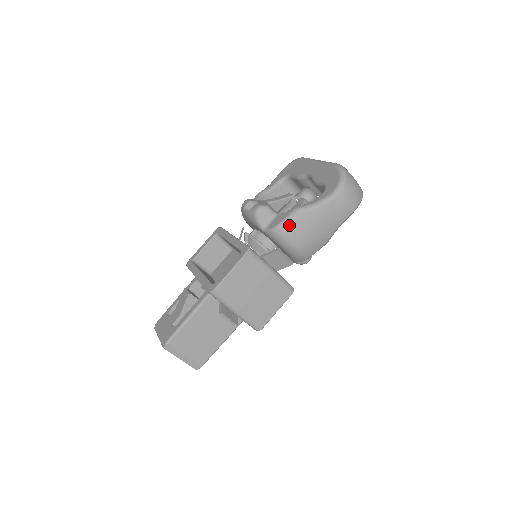
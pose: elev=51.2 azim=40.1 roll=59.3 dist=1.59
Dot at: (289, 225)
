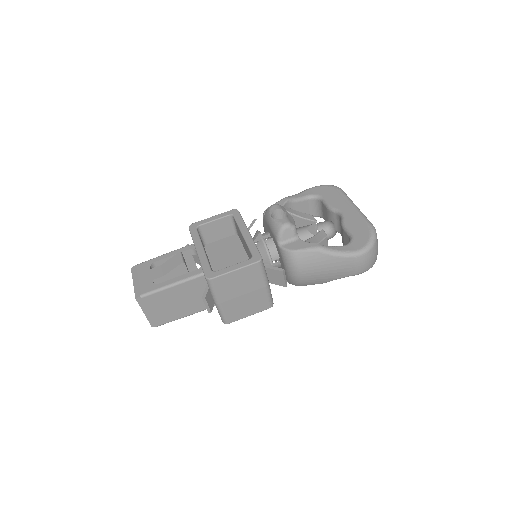
Dot at: (305, 256)
